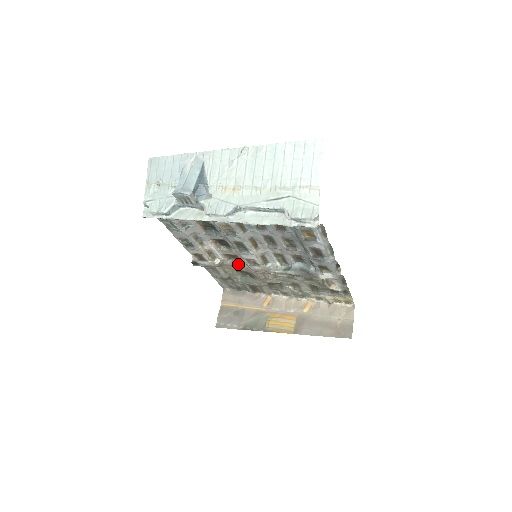
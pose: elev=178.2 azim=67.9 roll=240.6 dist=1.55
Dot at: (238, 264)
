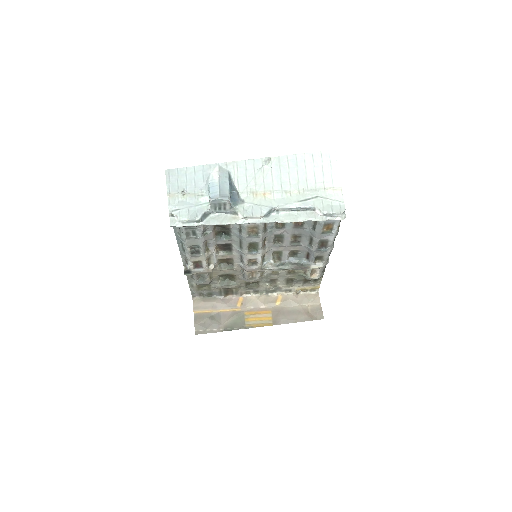
Dot at: (229, 267)
